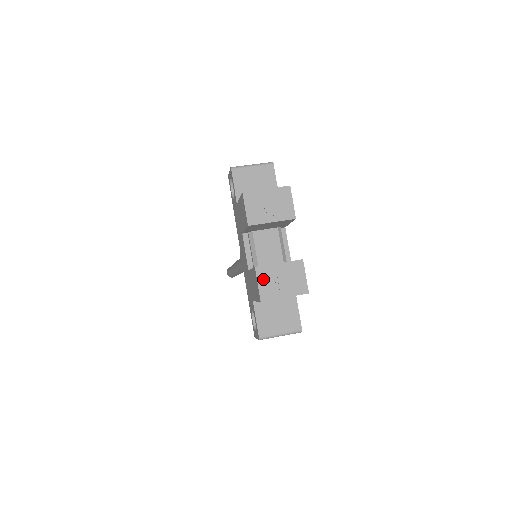
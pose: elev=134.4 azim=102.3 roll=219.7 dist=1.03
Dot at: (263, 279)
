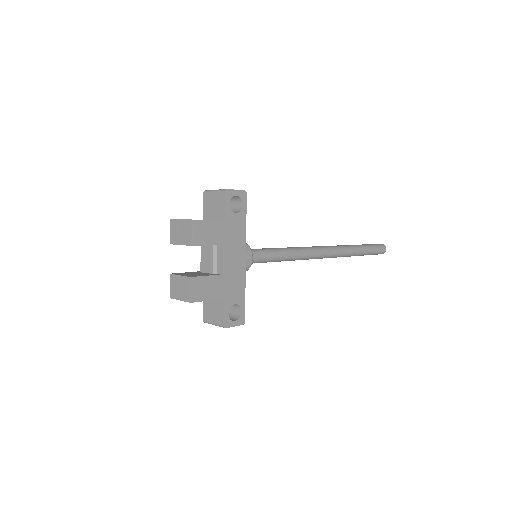
Dot at: (172, 283)
